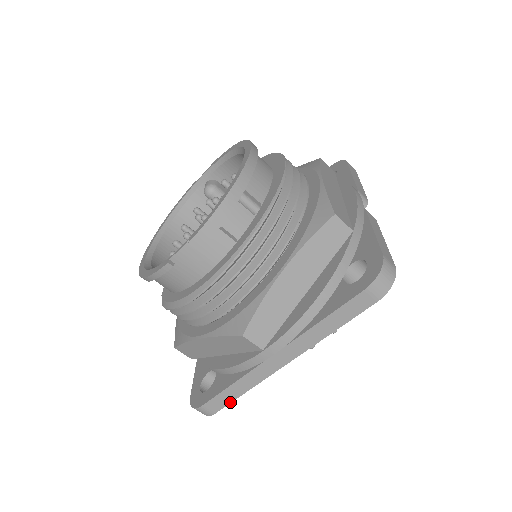
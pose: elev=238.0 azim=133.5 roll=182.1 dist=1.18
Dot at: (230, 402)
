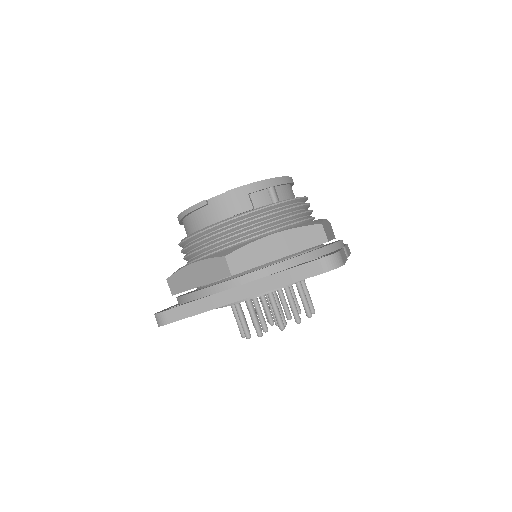
Dot at: occluded
